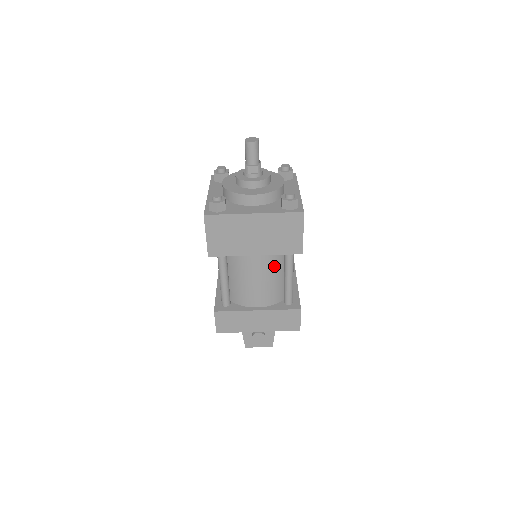
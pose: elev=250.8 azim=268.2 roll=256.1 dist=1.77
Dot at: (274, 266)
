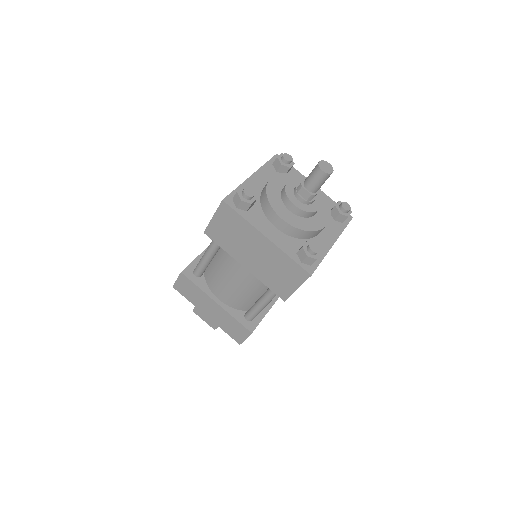
Dot at: (256, 285)
